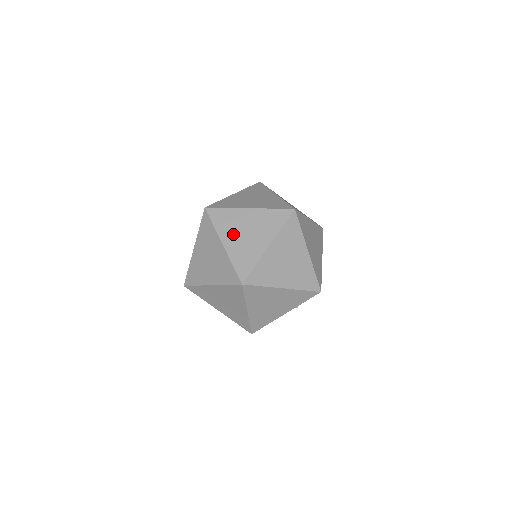
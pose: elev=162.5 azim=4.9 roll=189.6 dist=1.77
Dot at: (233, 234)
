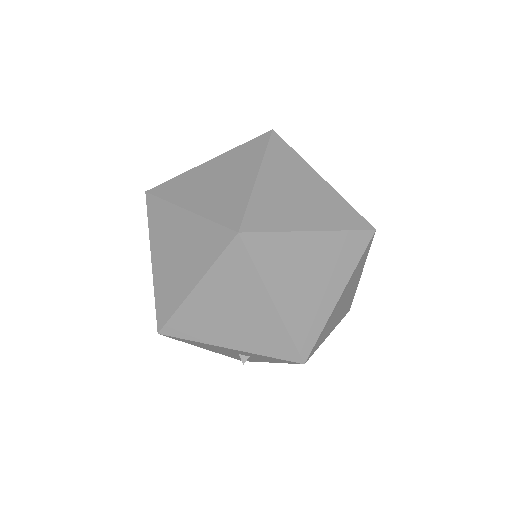
Dot at: (280, 179)
